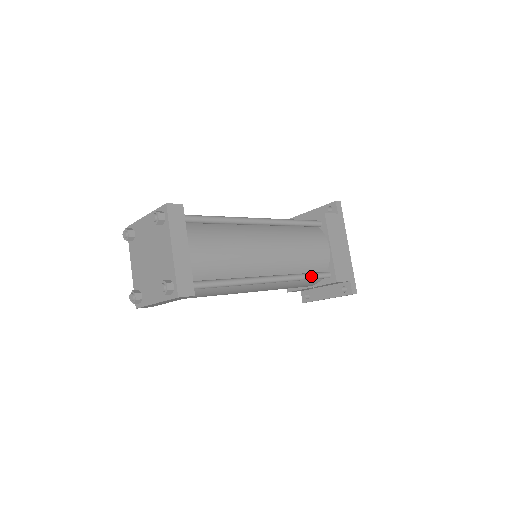
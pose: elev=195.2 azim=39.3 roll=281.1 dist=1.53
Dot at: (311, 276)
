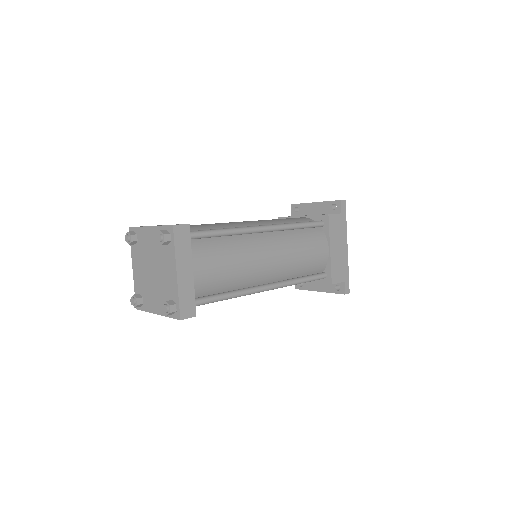
Dot at: (308, 280)
